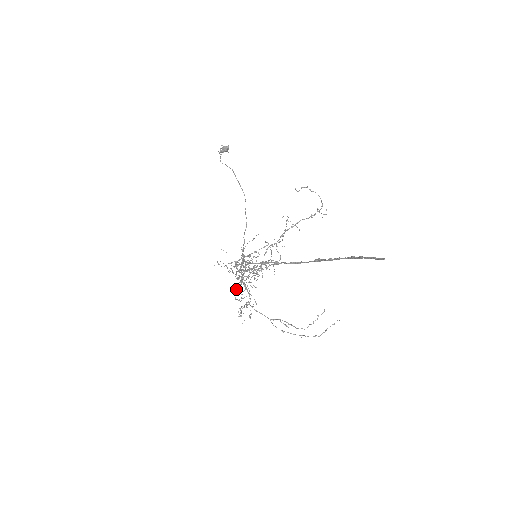
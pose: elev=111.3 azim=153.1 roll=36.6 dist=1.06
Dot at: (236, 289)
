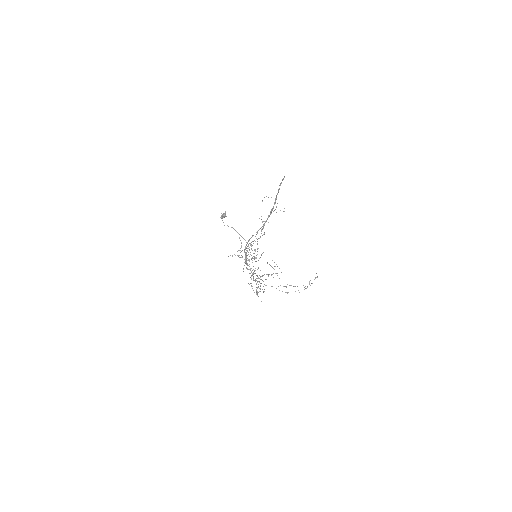
Dot at: occluded
